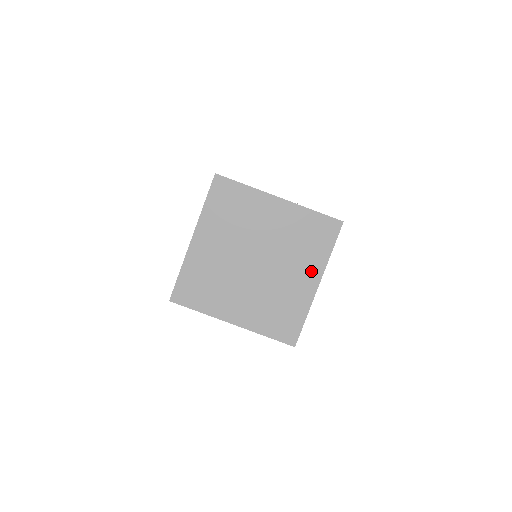
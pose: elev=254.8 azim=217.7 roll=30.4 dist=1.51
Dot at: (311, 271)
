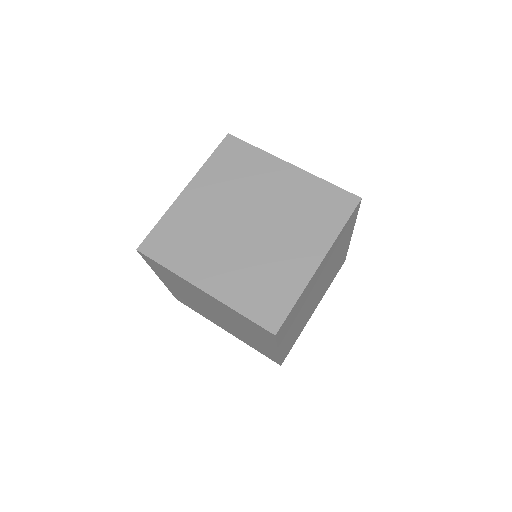
Dot at: (314, 245)
